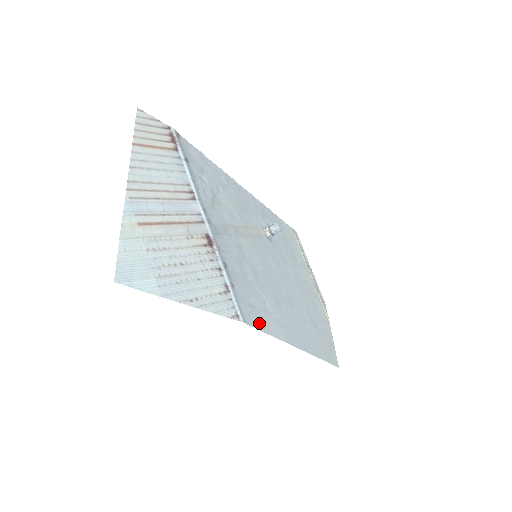
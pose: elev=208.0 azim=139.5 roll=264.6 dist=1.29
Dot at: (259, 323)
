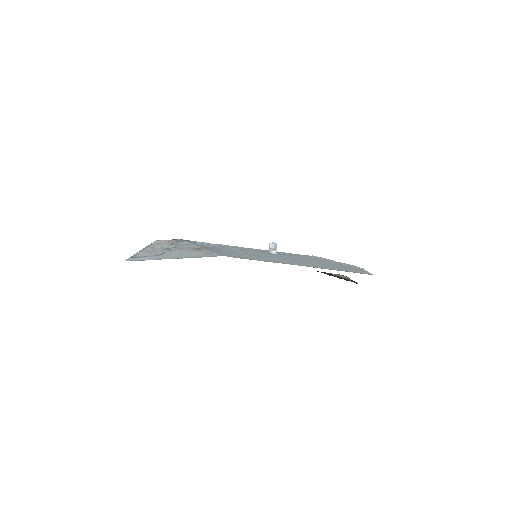
Dot at: occluded
